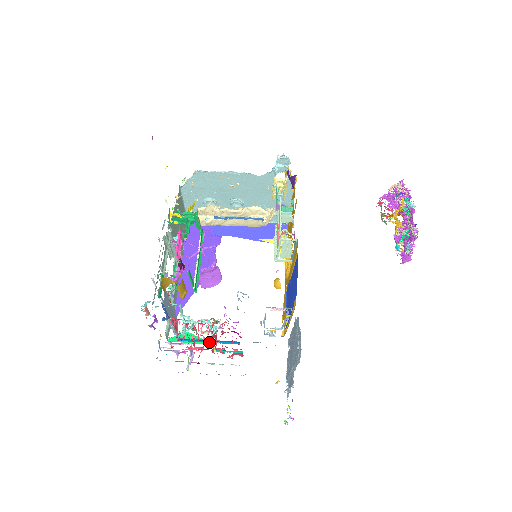
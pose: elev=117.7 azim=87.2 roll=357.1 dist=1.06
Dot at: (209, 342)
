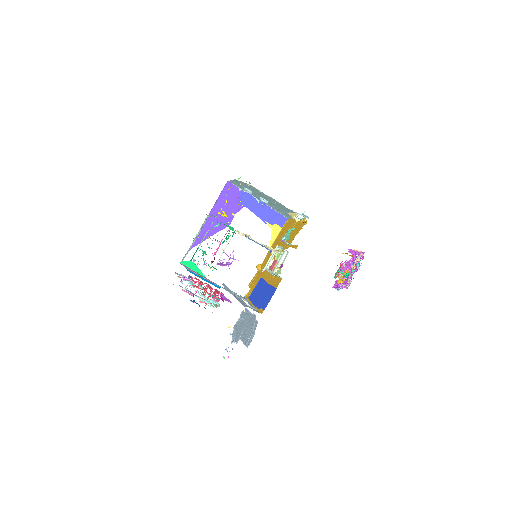
Dot at: (204, 280)
